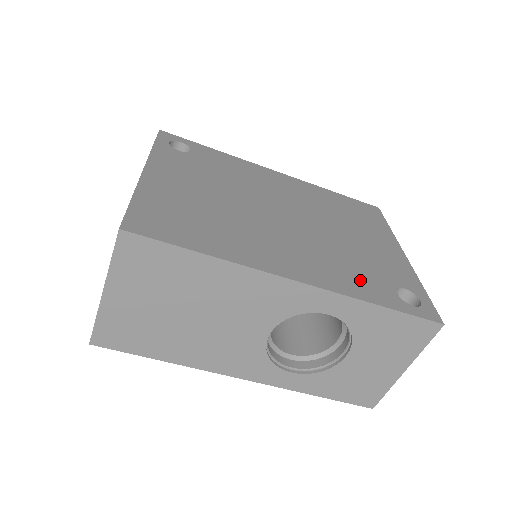
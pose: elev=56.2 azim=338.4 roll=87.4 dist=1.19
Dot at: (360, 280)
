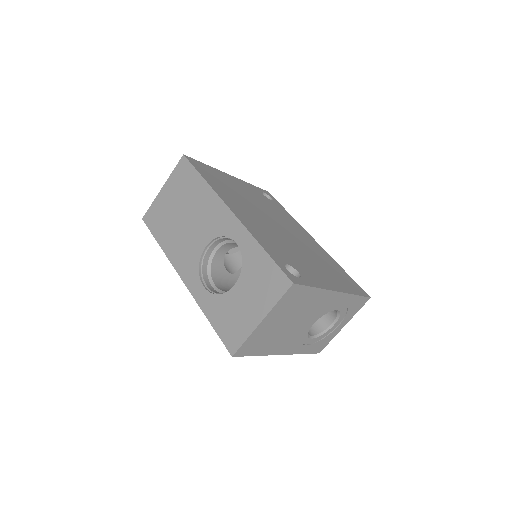
Dot at: (272, 245)
